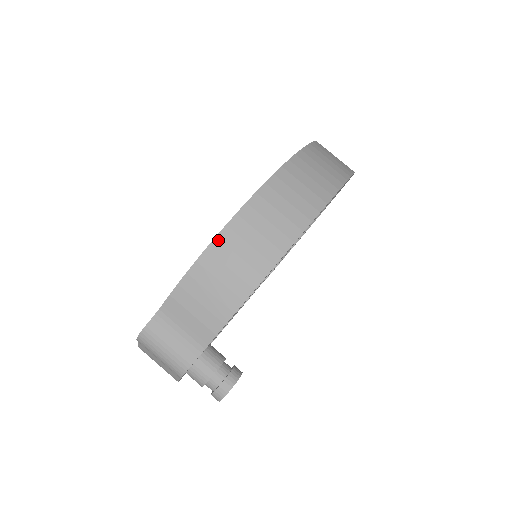
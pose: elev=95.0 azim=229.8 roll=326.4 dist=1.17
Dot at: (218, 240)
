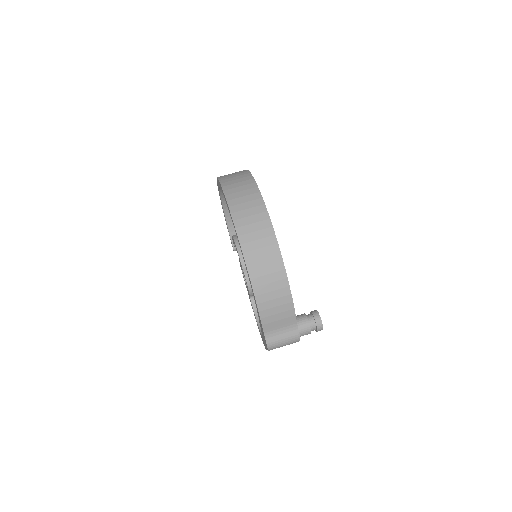
Dot at: (255, 288)
